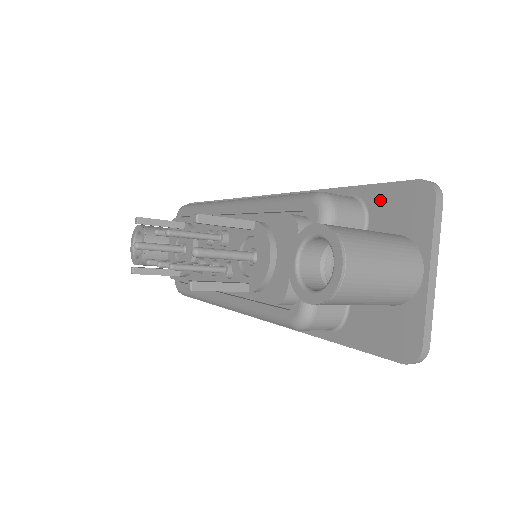
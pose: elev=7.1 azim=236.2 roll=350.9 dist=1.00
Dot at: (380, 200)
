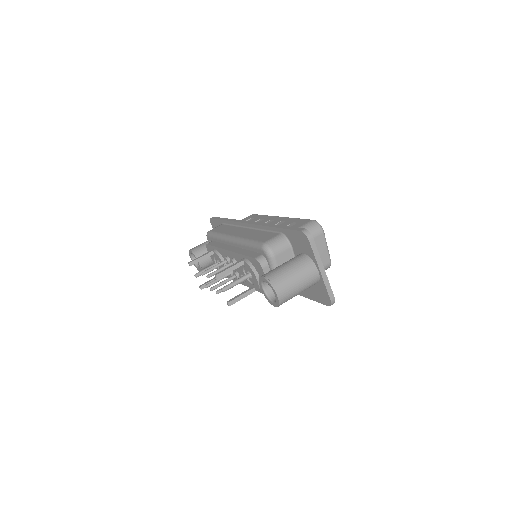
Dot at: (291, 237)
